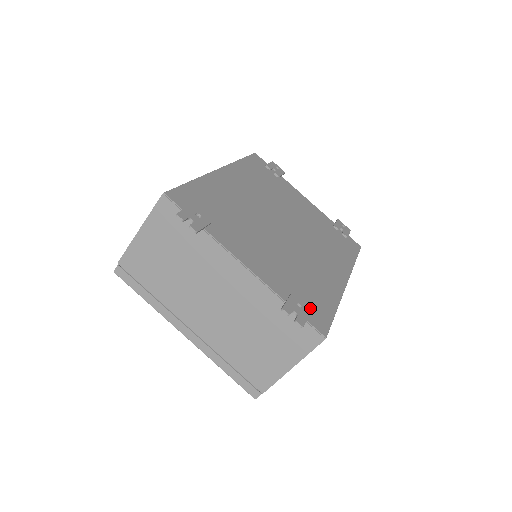
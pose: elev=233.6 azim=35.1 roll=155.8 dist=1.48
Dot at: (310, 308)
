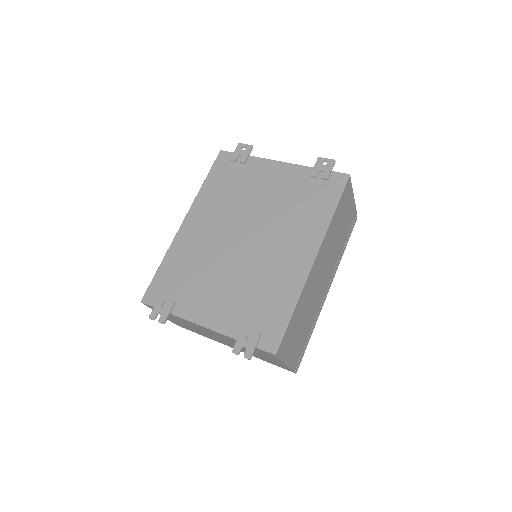
Dot at: (262, 330)
